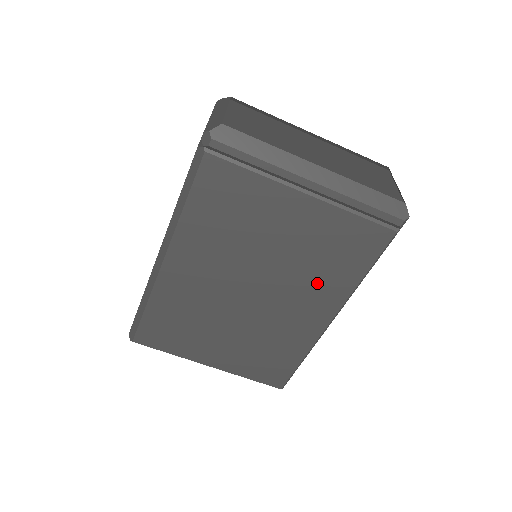
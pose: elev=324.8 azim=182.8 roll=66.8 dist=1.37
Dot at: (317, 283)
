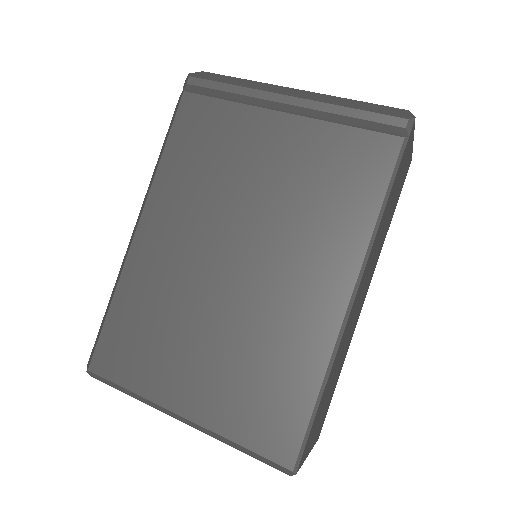
Dot at: (317, 234)
